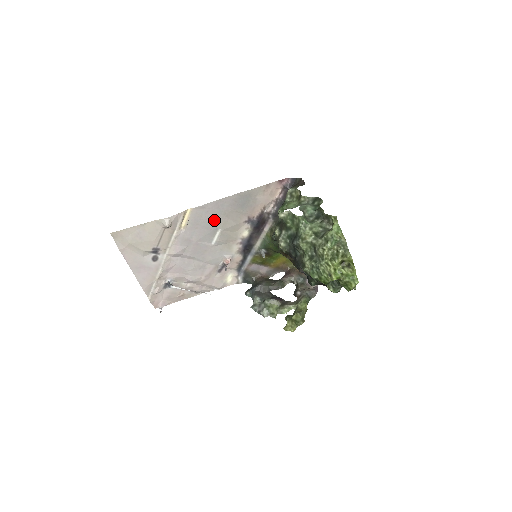
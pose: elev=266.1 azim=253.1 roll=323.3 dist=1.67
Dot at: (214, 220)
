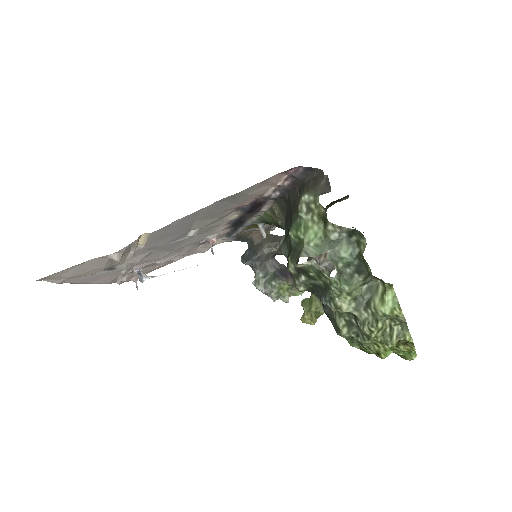
Dot at: (185, 226)
